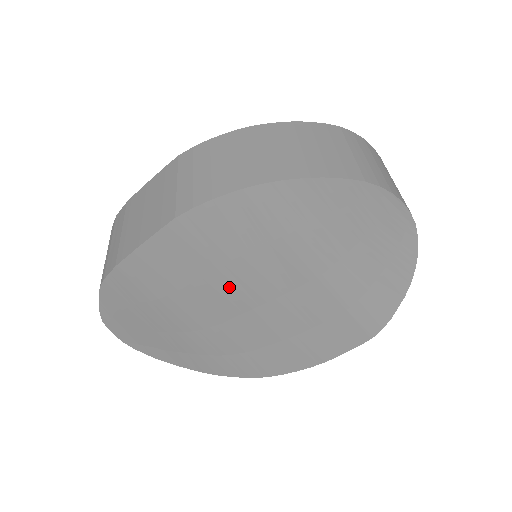
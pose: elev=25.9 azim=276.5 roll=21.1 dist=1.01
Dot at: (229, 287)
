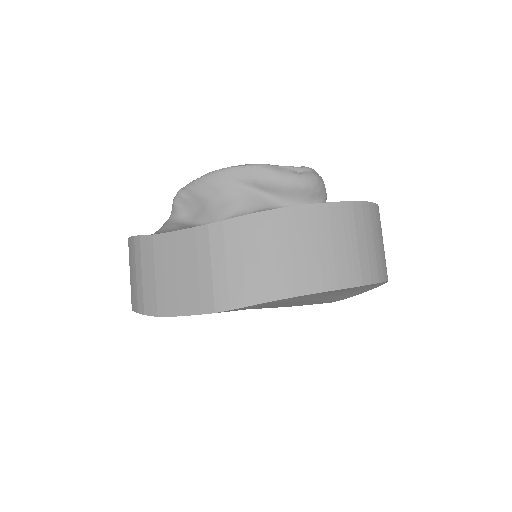
Dot at: occluded
